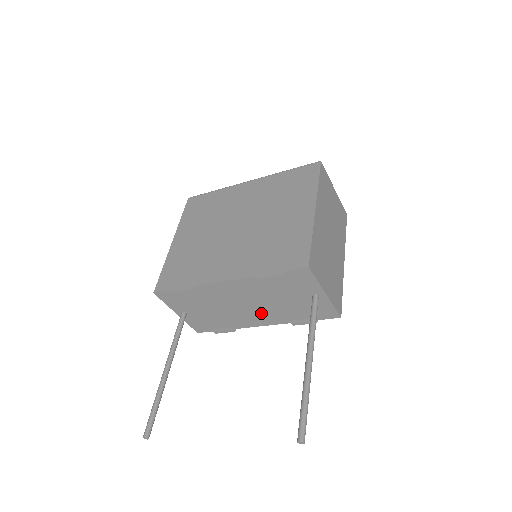
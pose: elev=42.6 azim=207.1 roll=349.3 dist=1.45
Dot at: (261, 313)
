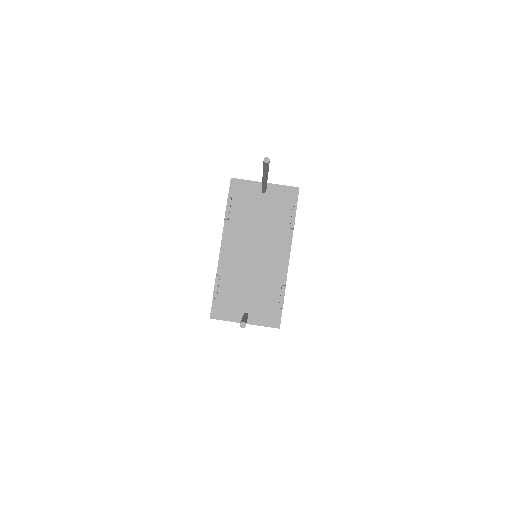
Dot at: (271, 247)
